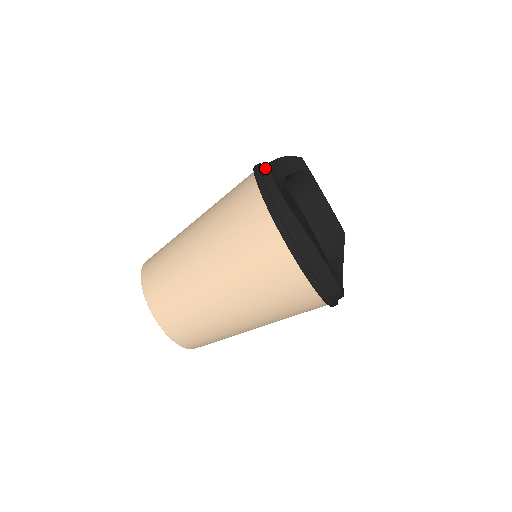
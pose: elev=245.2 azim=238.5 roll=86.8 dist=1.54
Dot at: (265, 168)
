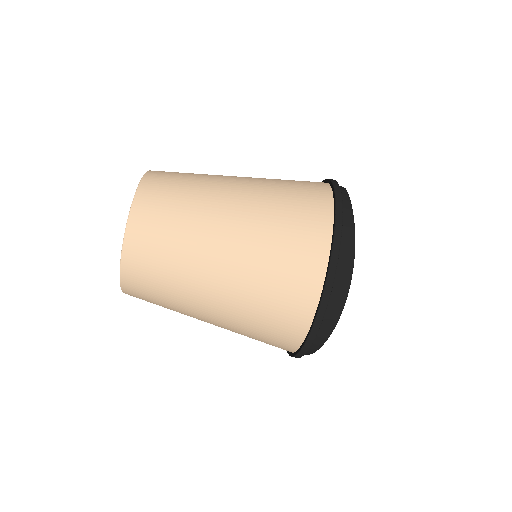
Dot at: occluded
